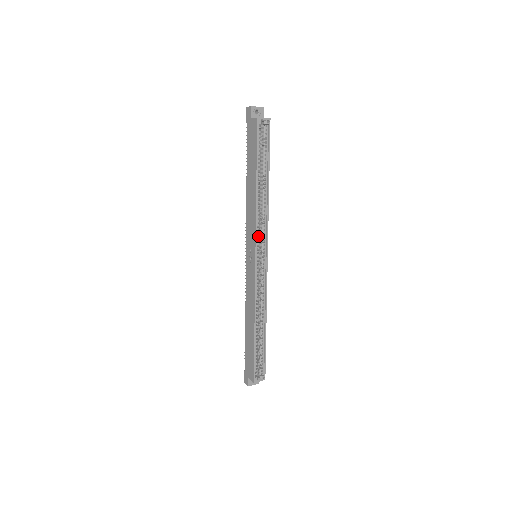
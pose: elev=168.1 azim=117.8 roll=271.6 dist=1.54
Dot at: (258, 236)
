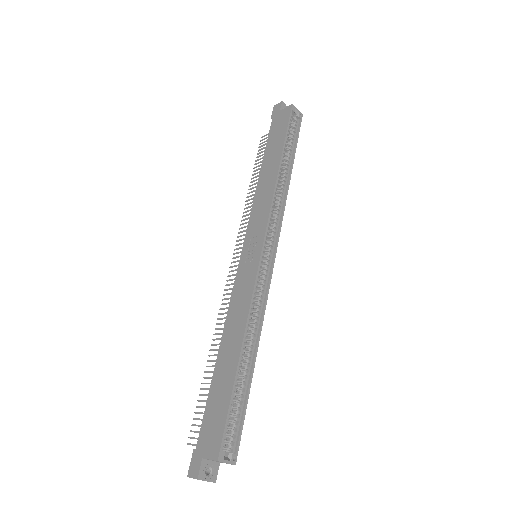
Dot at: (270, 222)
